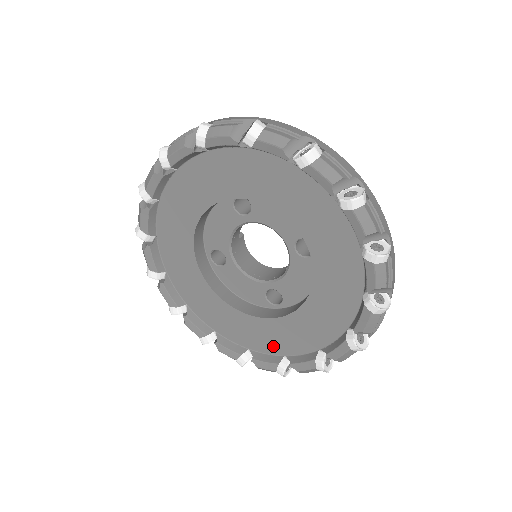
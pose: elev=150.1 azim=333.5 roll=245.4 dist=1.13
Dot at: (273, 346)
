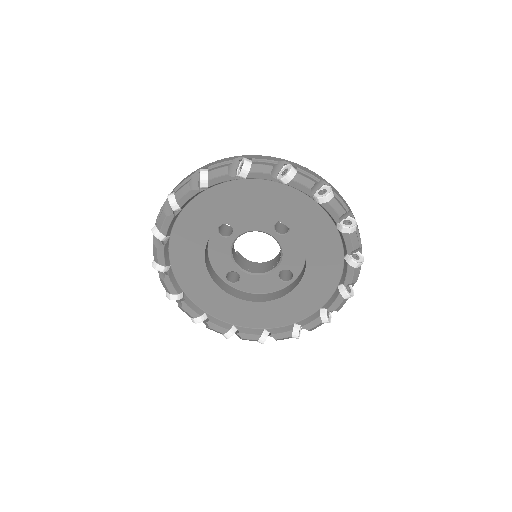
Dot at: (308, 308)
